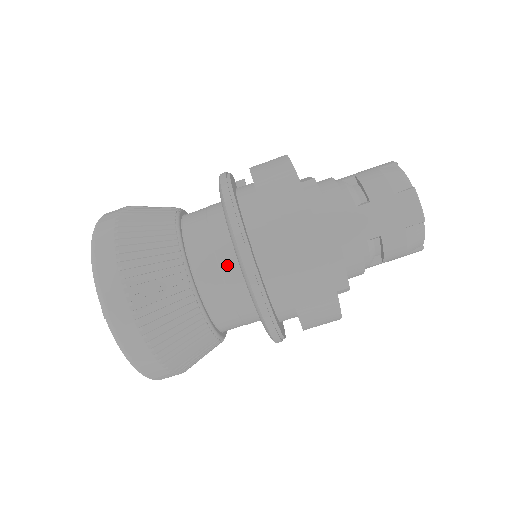
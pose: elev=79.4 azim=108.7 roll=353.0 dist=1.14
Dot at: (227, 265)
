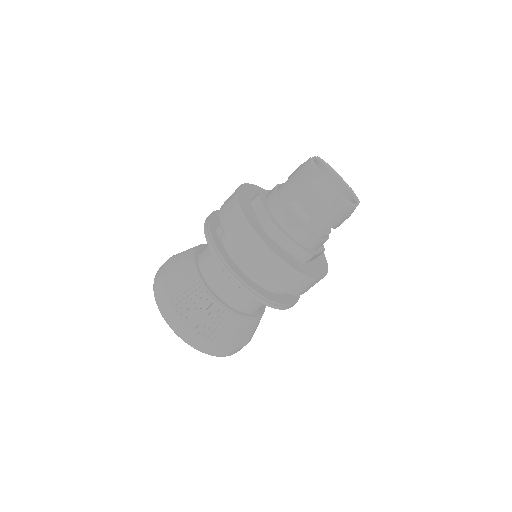
Dot at: (253, 298)
